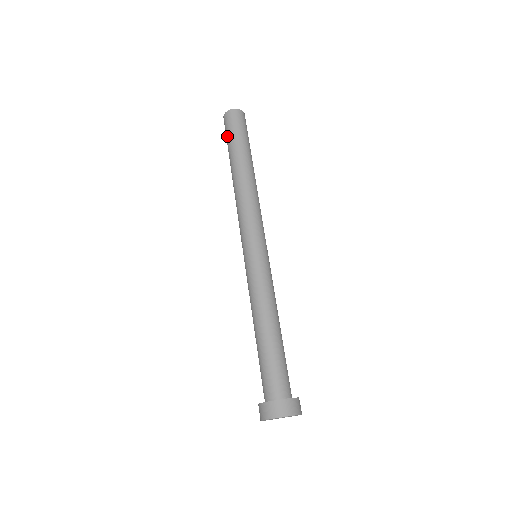
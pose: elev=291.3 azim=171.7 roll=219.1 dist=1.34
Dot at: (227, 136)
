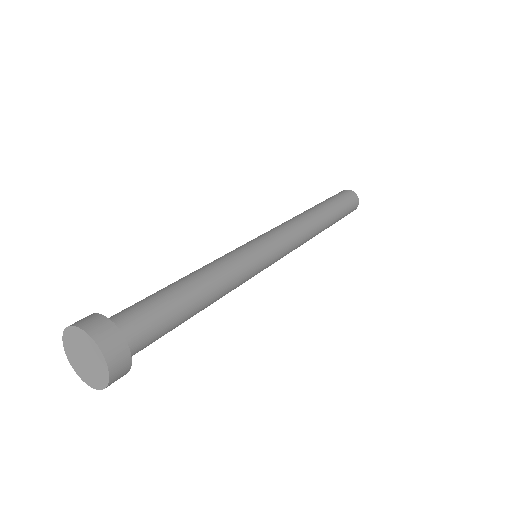
Dot at: occluded
